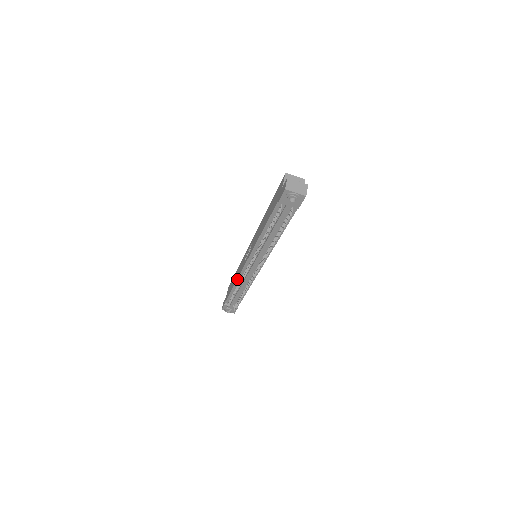
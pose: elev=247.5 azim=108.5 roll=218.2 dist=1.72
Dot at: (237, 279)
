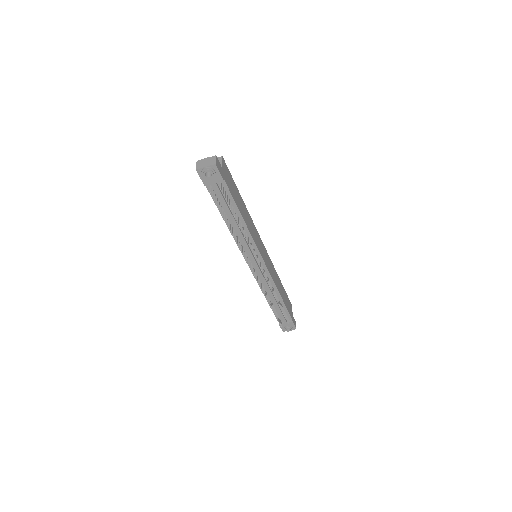
Dot at: occluded
